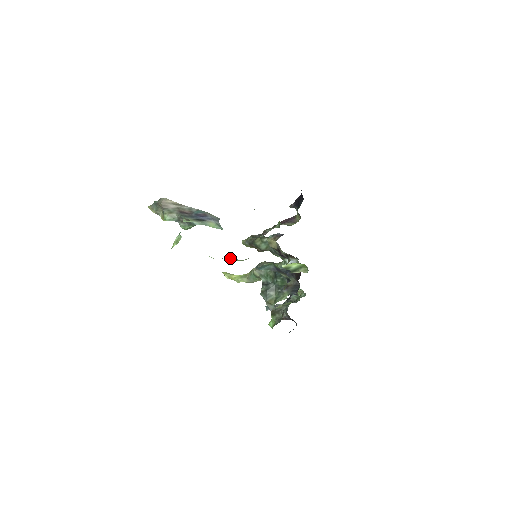
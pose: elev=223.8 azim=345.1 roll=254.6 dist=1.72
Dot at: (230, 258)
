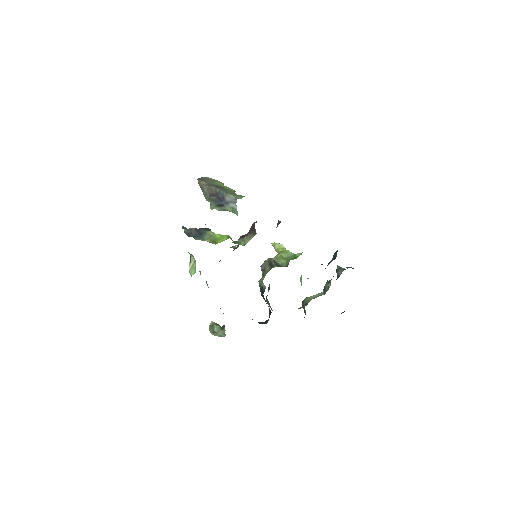
Dot at: occluded
